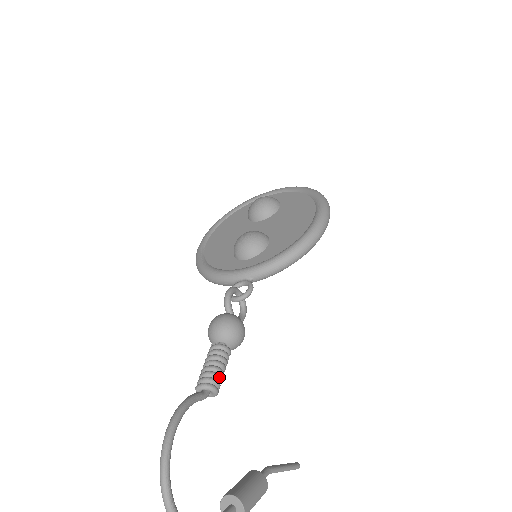
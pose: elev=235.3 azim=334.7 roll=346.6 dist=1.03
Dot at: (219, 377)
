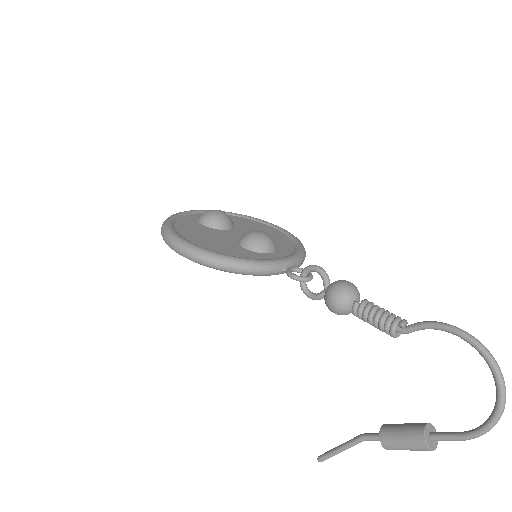
Dot at: occluded
